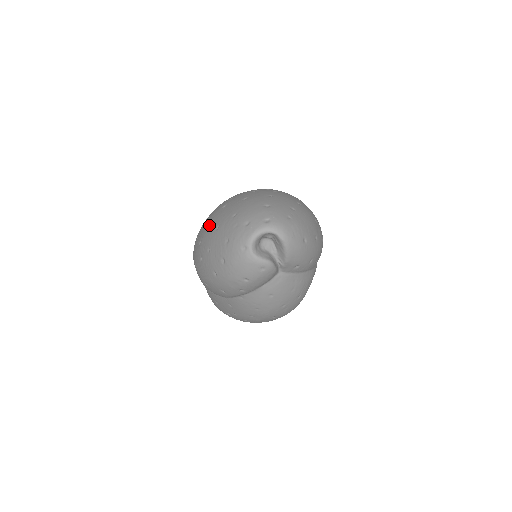
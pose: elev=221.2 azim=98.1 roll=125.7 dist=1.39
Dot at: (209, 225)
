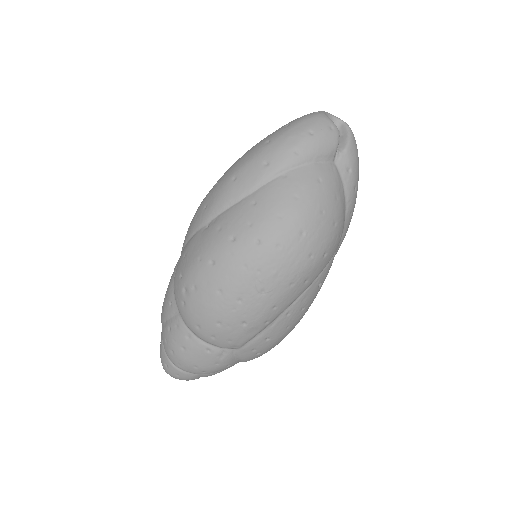
Dot at: occluded
